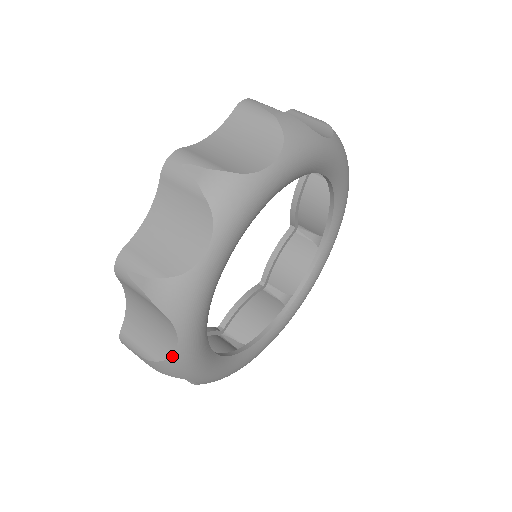
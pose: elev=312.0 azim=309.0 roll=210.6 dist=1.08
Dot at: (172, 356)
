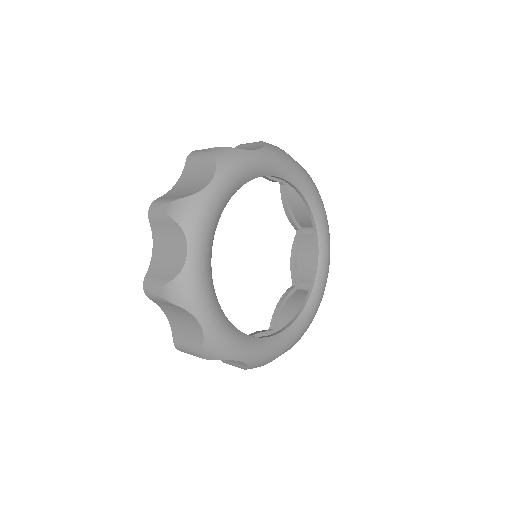
Dot at: (198, 193)
